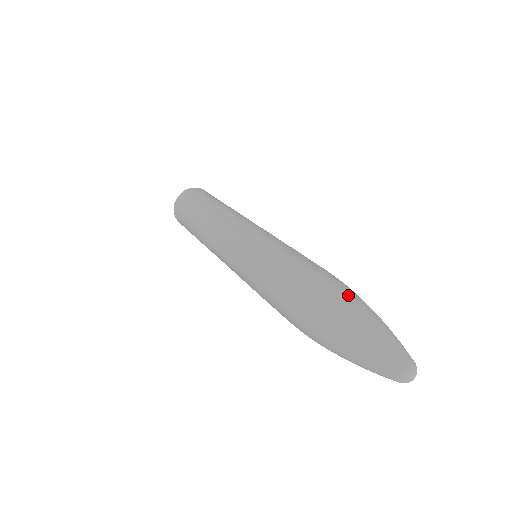
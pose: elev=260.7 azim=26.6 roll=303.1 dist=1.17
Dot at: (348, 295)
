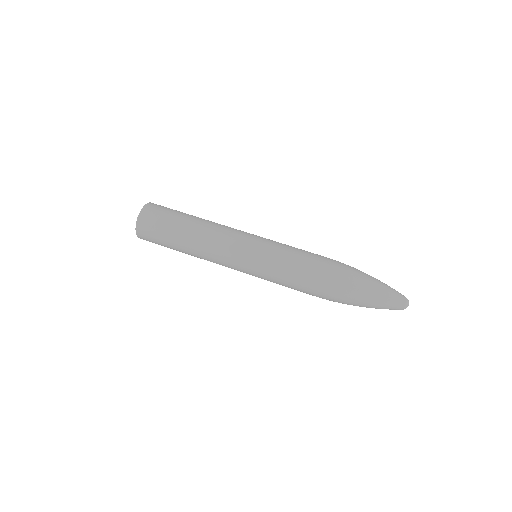
Dot at: (359, 271)
